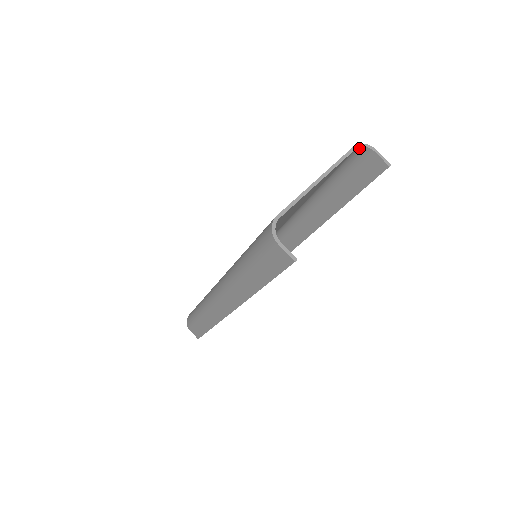
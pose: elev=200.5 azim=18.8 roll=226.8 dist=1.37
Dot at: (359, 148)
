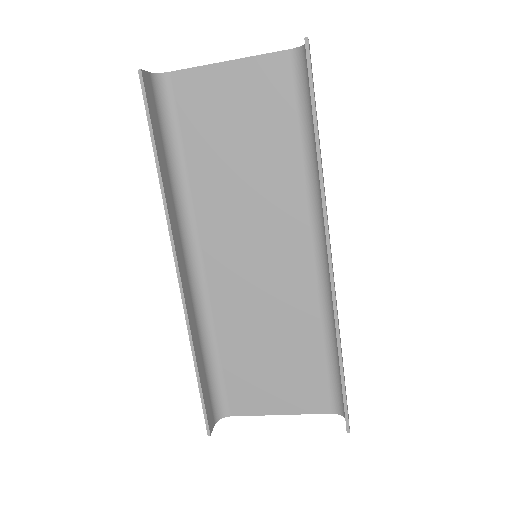
Dot at: (298, 51)
